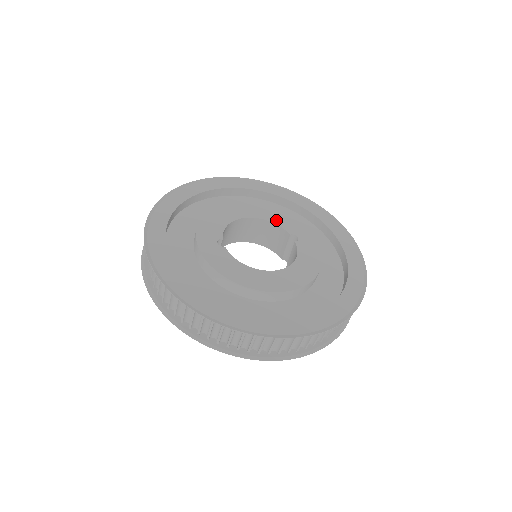
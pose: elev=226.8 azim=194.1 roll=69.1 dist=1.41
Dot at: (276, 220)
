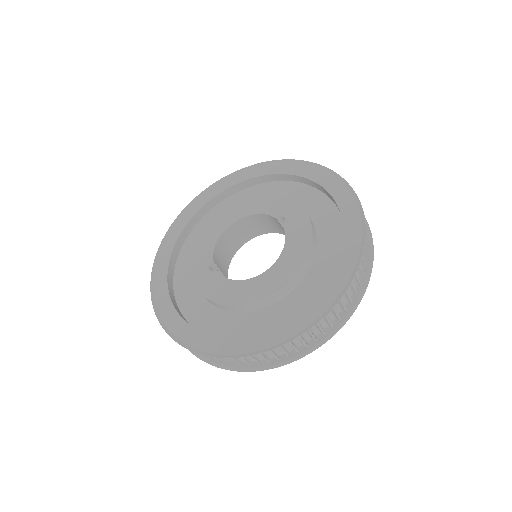
Dot at: (261, 209)
